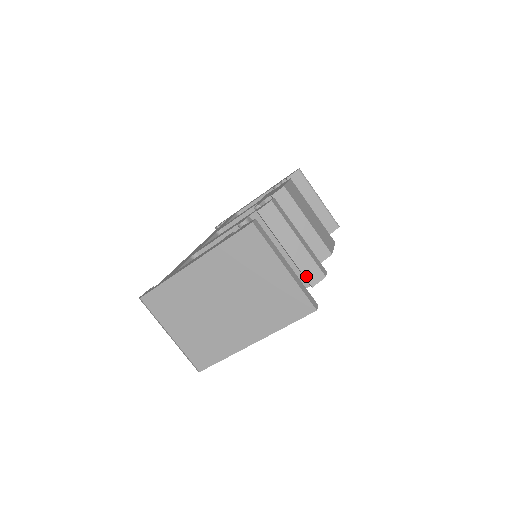
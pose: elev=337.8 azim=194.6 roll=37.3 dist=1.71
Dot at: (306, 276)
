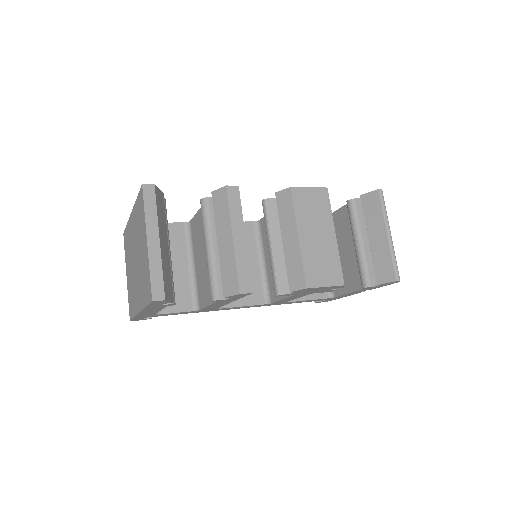
Dot at: (224, 282)
